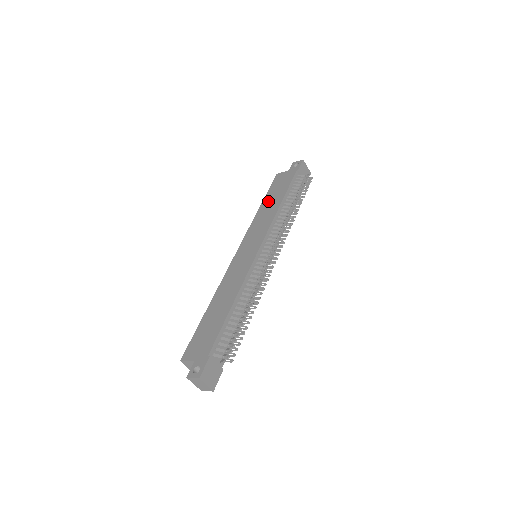
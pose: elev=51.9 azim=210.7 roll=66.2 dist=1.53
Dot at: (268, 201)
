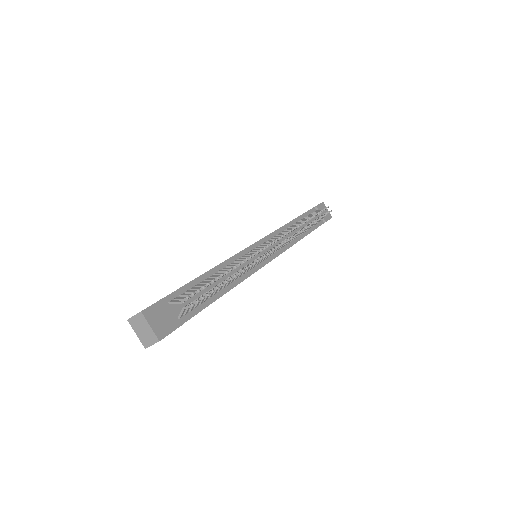
Dot at: occluded
